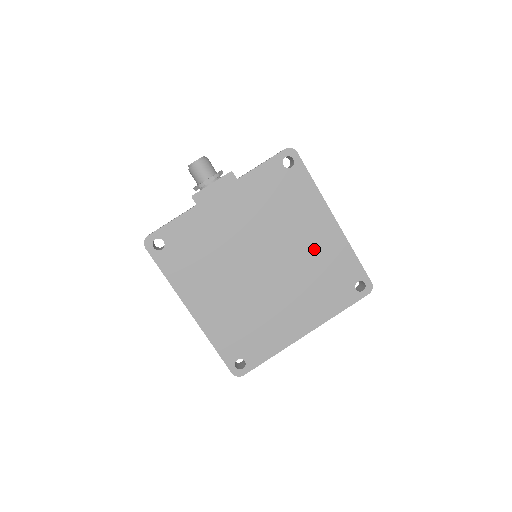
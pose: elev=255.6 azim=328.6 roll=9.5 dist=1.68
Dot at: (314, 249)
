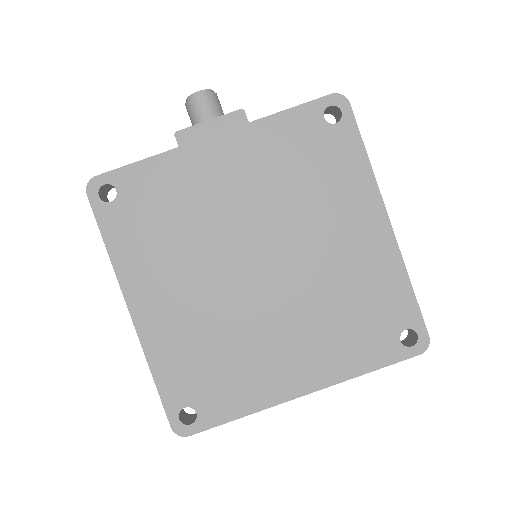
Dot at: (345, 259)
